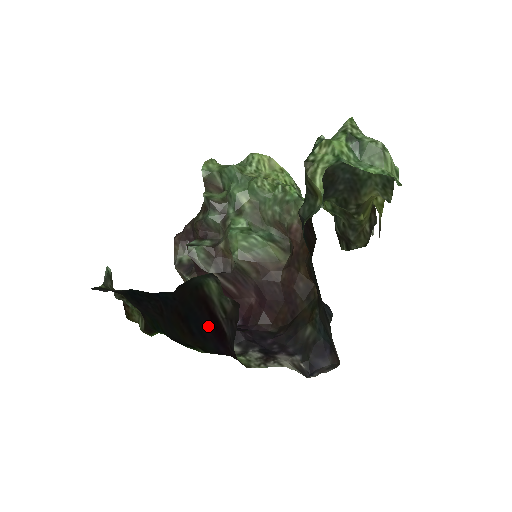
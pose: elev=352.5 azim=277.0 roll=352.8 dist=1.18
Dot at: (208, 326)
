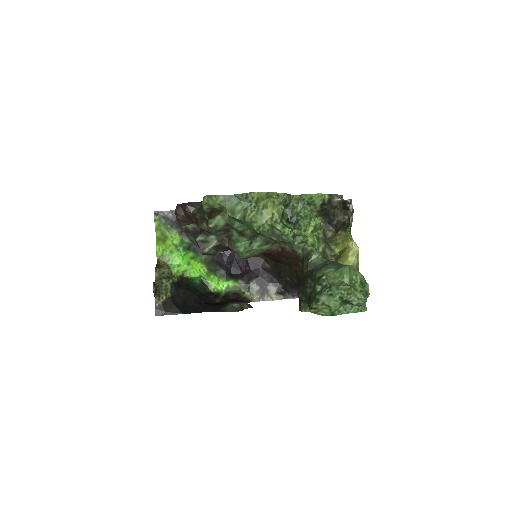
Dot at: occluded
